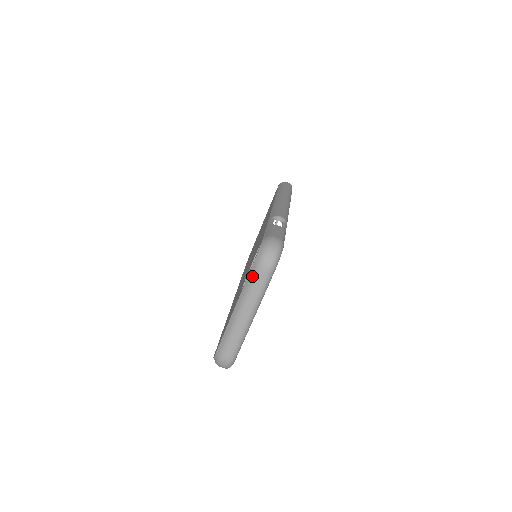
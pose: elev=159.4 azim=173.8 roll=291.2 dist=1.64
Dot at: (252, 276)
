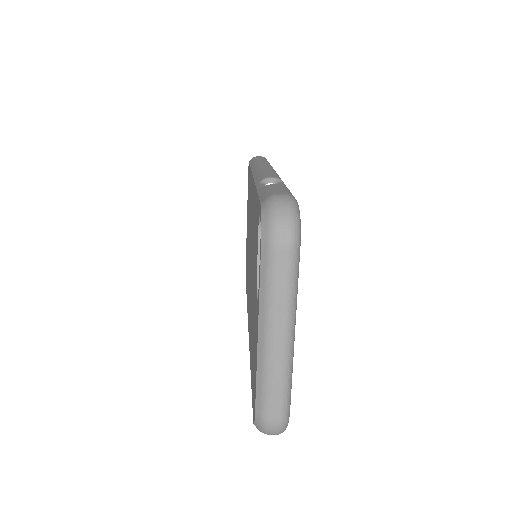
Dot at: (267, 268)
